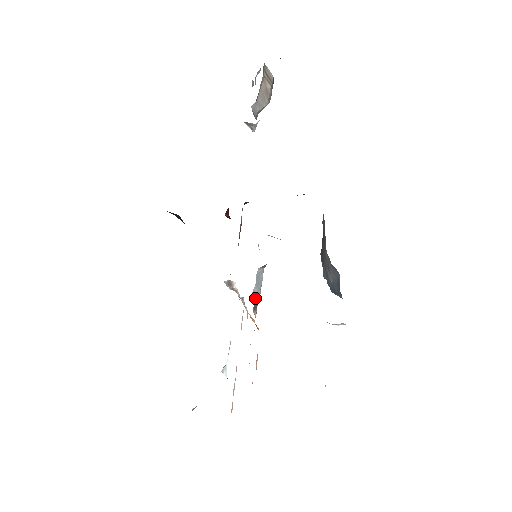
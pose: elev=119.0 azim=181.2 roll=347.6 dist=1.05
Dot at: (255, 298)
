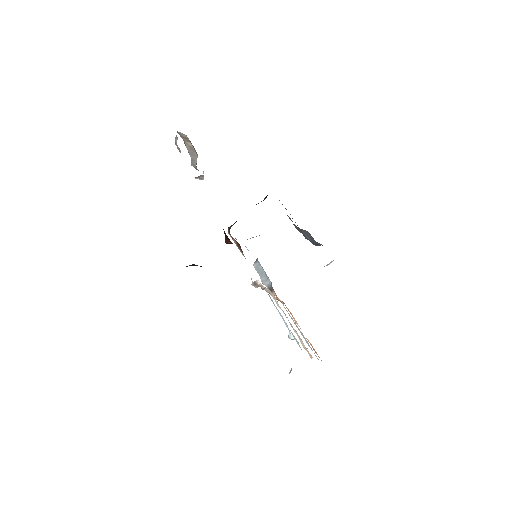
Dot at: (267, 284)
